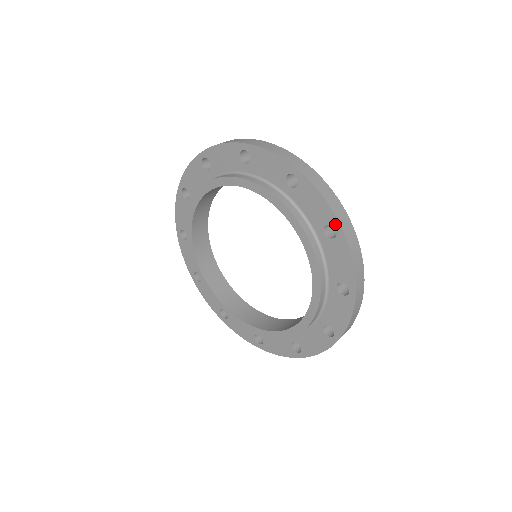
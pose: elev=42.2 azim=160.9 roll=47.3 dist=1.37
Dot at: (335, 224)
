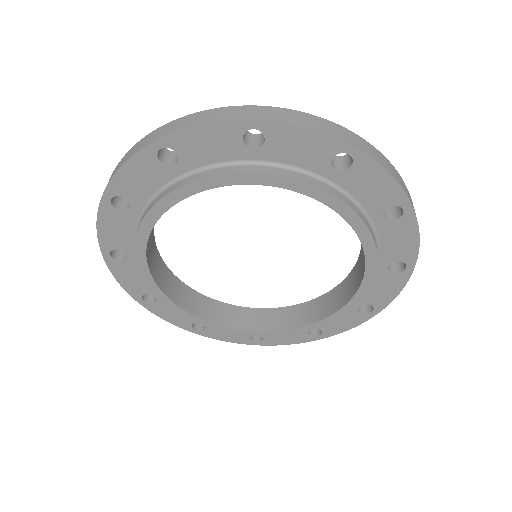
Dot at: (344, 149)
